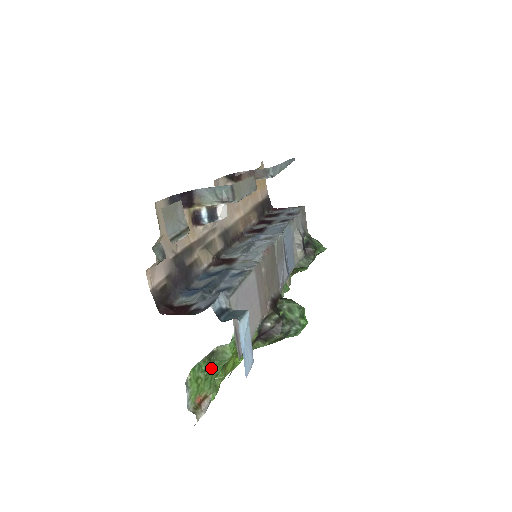
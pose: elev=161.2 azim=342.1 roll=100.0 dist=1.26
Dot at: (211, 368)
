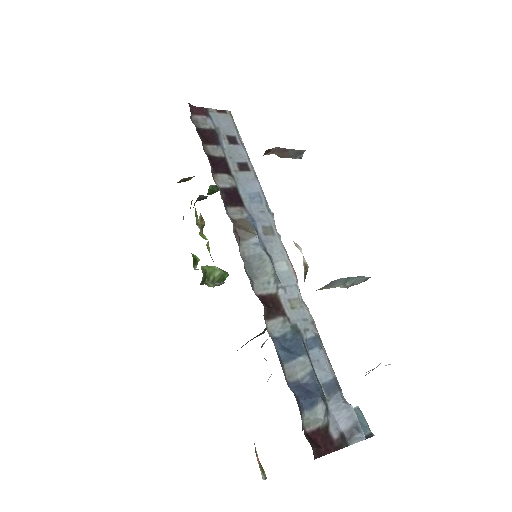
Dot at: occluded
